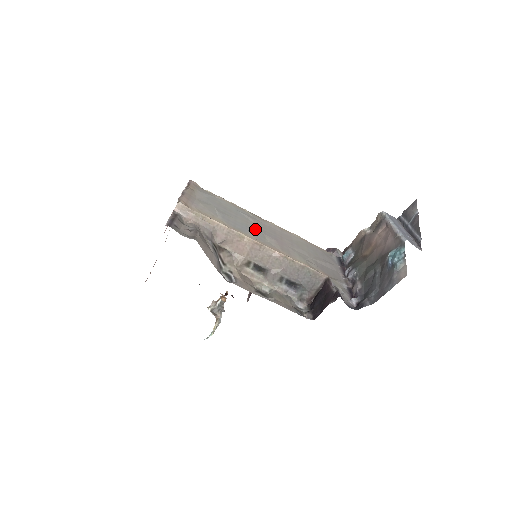
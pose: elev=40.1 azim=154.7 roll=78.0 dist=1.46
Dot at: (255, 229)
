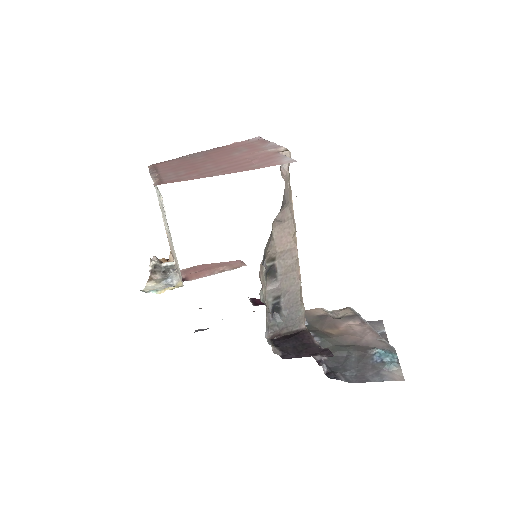
Dot at: occluded
